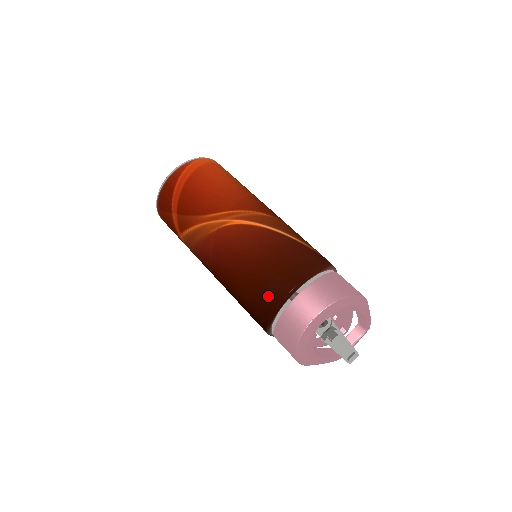
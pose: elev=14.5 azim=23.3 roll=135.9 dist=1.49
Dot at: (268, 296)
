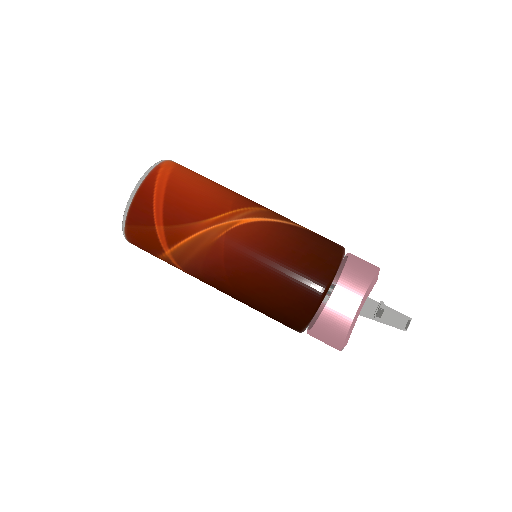
Dot at: (309, 289)
